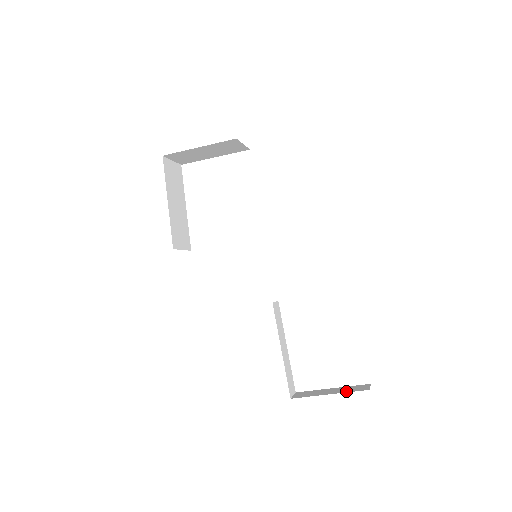
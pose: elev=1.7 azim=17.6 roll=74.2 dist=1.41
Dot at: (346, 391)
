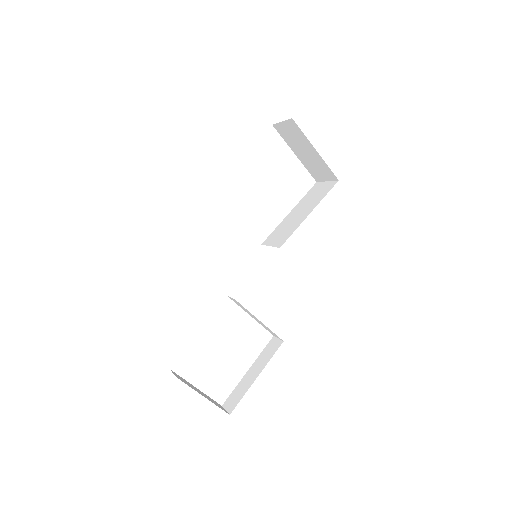
Dot at: (214, 403)
